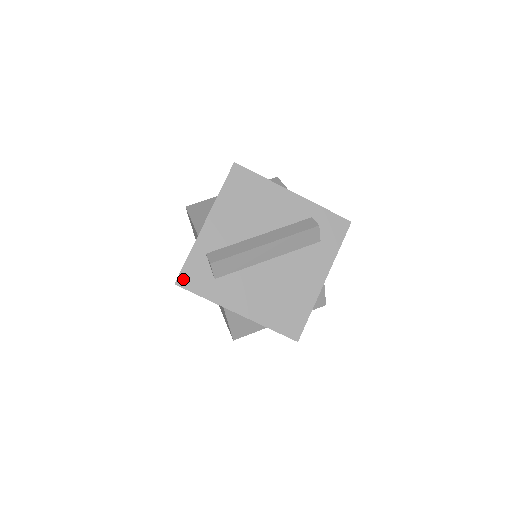
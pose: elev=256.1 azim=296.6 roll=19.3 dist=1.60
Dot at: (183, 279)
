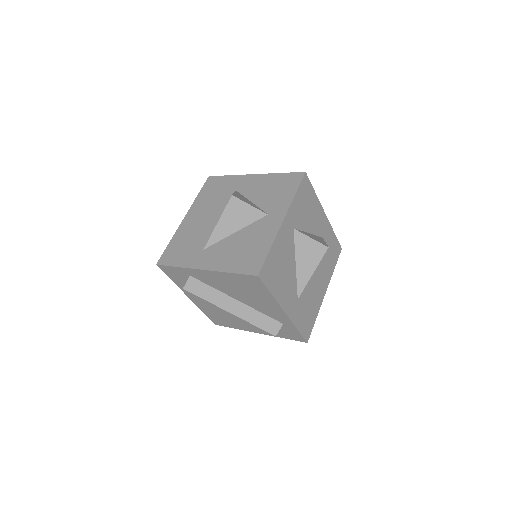
Dot at: (164, 268)
